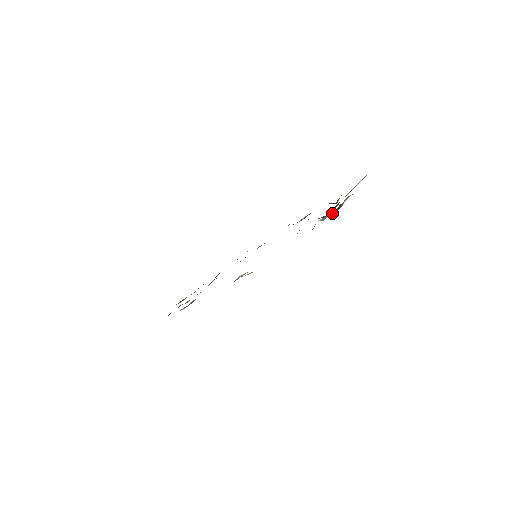
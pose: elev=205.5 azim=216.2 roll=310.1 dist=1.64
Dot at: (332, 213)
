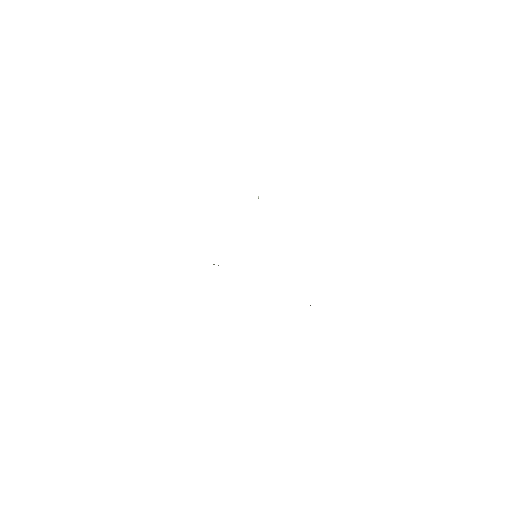
Dot at: occluded
